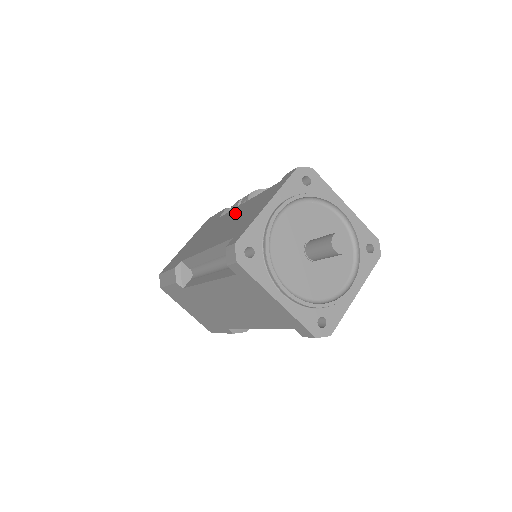
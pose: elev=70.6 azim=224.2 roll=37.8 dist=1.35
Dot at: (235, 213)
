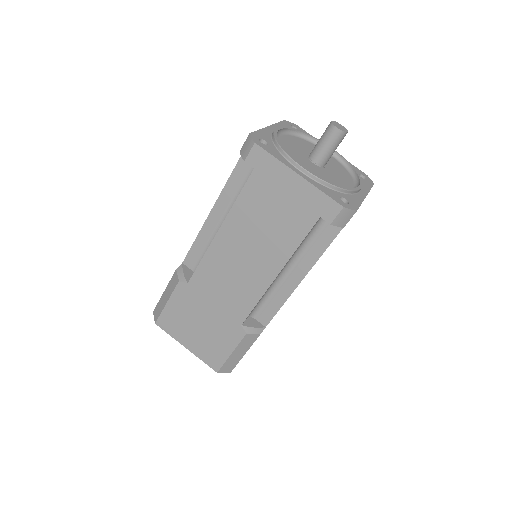
Dot at: occluded
